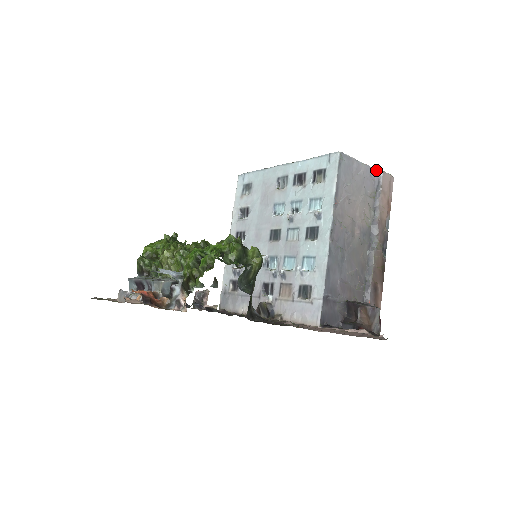
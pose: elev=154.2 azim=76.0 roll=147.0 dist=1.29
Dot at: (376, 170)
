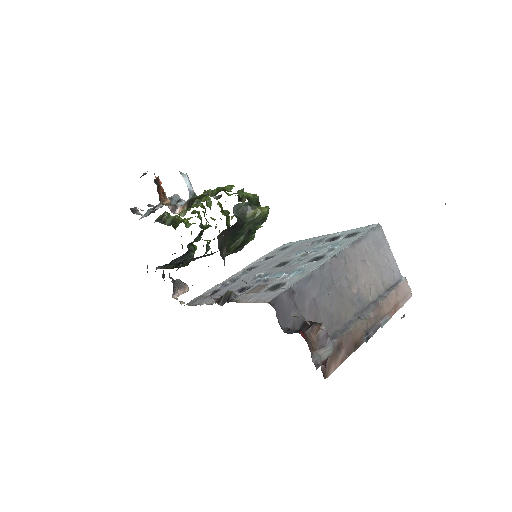
Dot at: (400, 274)
